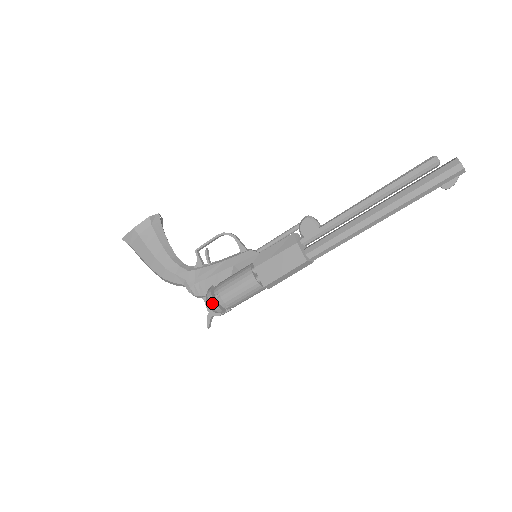
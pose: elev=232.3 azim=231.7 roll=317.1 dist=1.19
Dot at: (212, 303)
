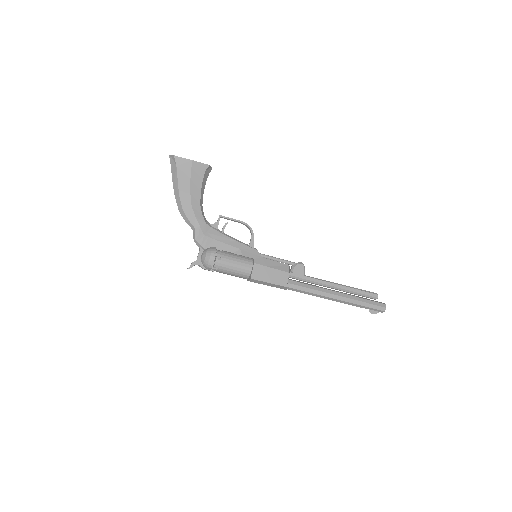
Dot at: (212, 259)
